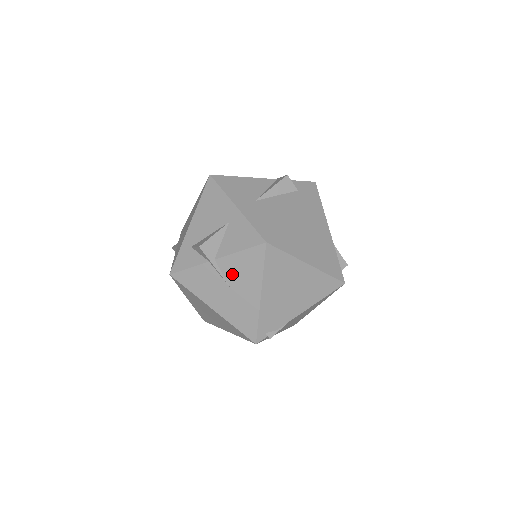
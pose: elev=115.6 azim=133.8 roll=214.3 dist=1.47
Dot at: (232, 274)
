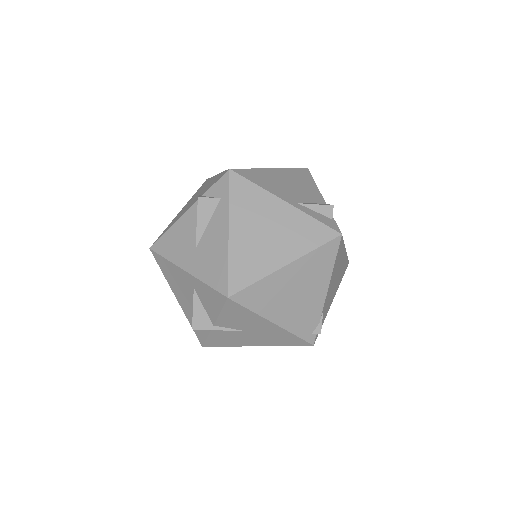
Dot at: (236, 325)
